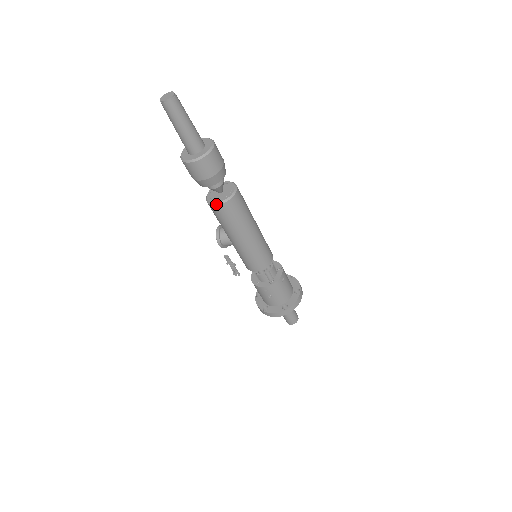
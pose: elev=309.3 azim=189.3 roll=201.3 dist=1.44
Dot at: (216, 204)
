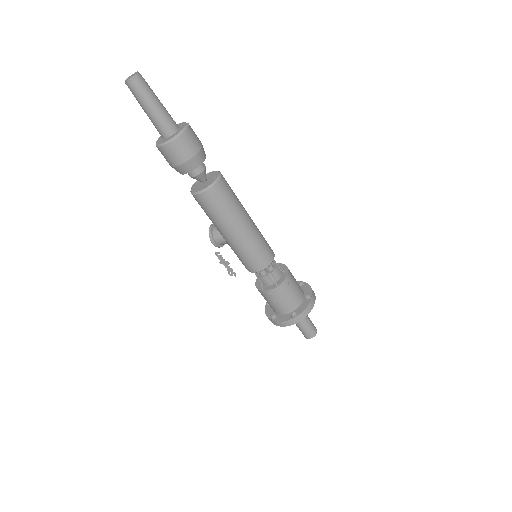
Dot at: (198, 193)
